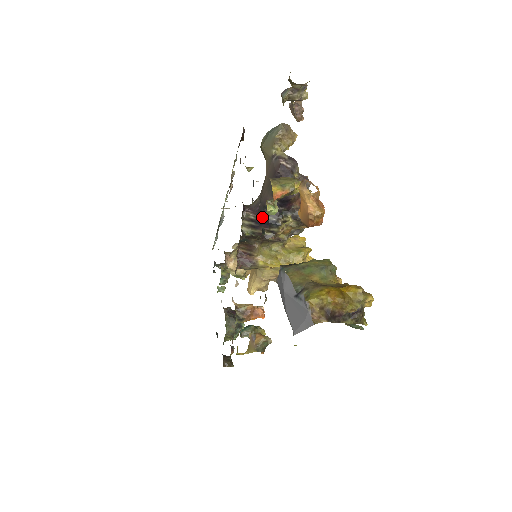
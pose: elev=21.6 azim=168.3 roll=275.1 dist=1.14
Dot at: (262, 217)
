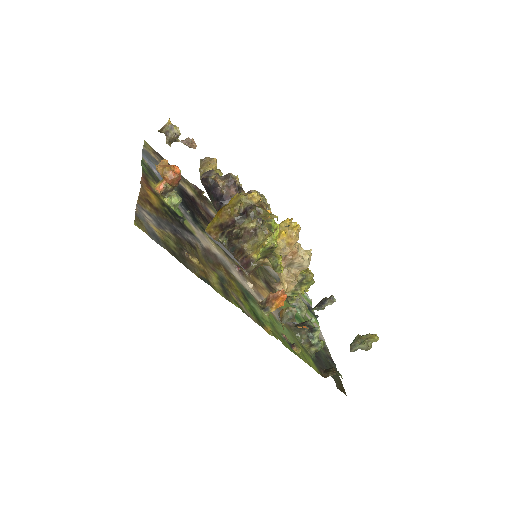
Dot at: occluded
